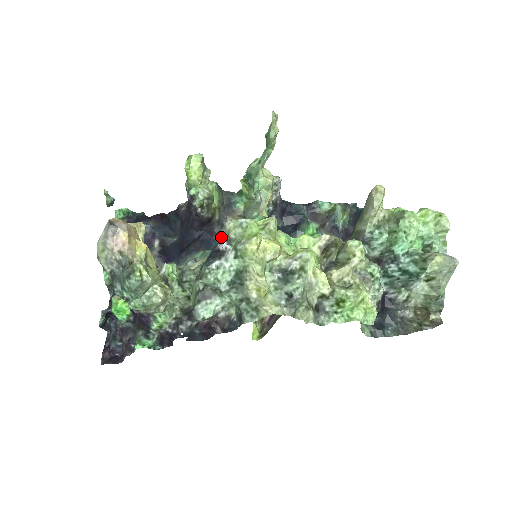
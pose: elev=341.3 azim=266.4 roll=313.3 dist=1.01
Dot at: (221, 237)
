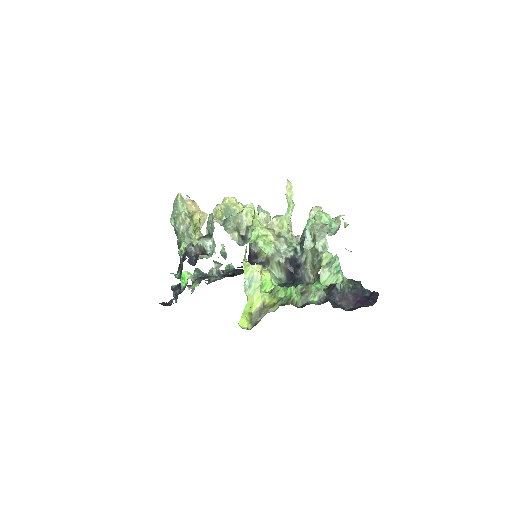
Dot at: occluded
